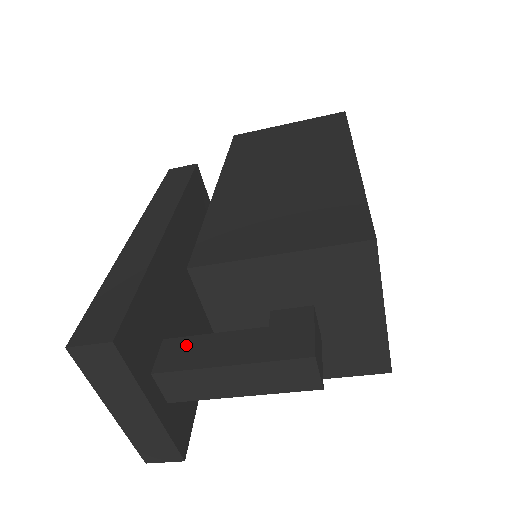
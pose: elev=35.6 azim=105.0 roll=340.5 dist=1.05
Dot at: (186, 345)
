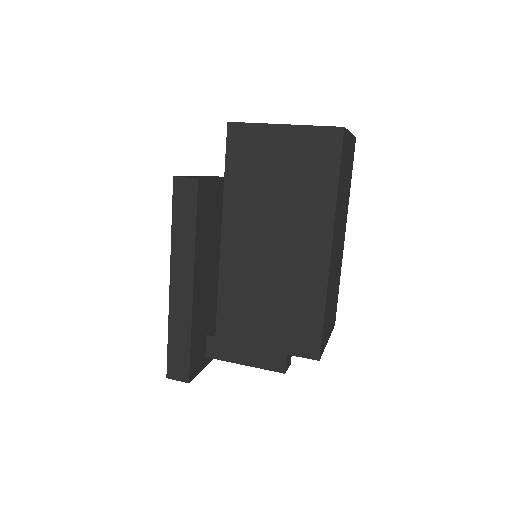
Dot at: (220, 344)
